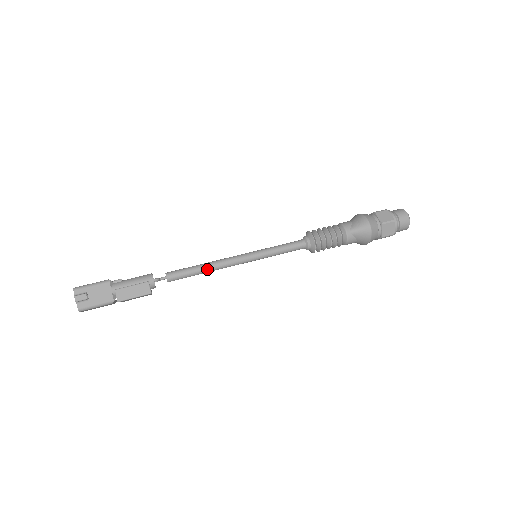
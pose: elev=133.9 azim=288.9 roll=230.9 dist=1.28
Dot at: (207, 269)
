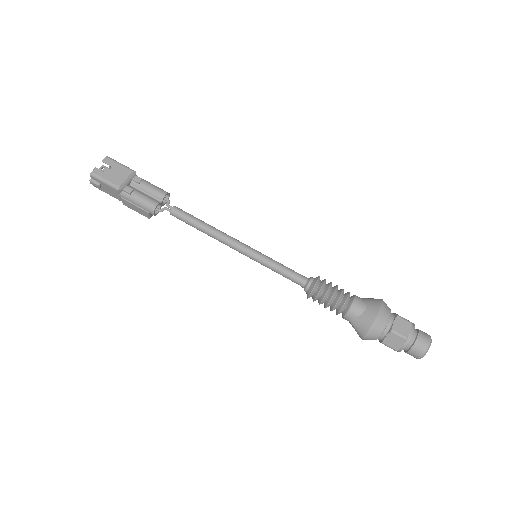
Dot at: occluded
